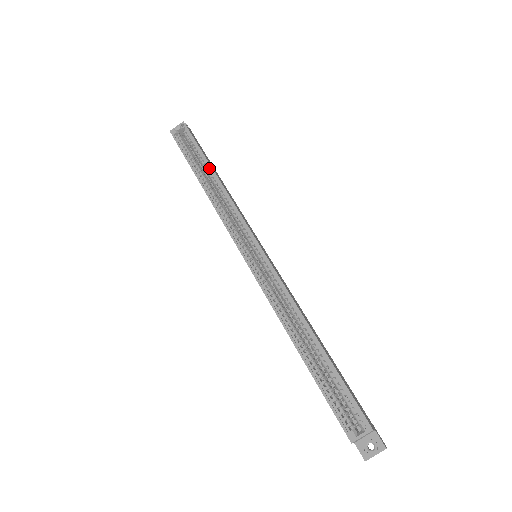
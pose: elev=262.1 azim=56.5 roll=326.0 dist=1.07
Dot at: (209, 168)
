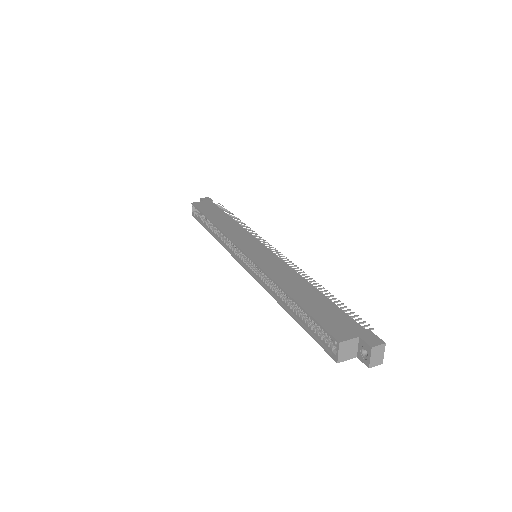
Dot at: (210, 221)
